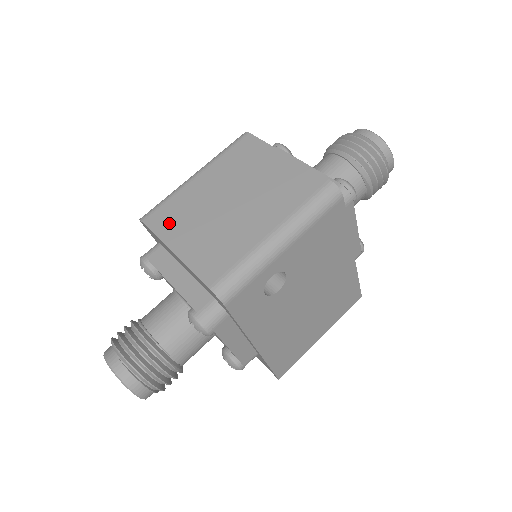
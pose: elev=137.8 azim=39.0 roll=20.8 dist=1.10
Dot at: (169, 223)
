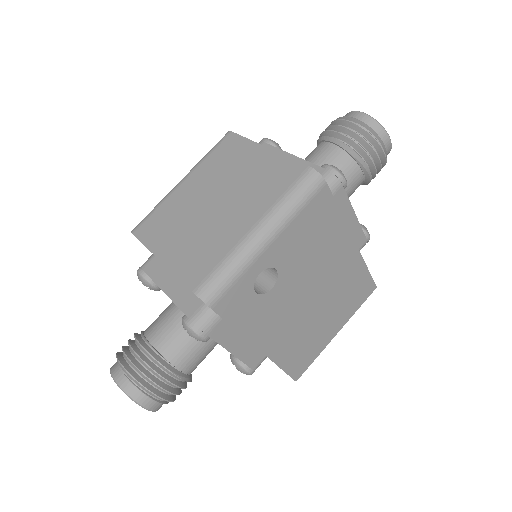
Dot at: (157, 232)
